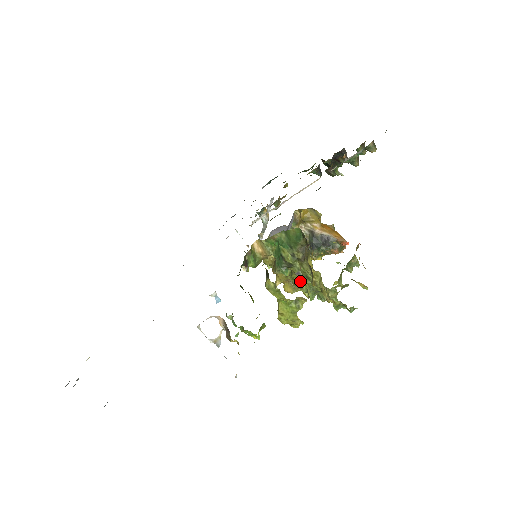
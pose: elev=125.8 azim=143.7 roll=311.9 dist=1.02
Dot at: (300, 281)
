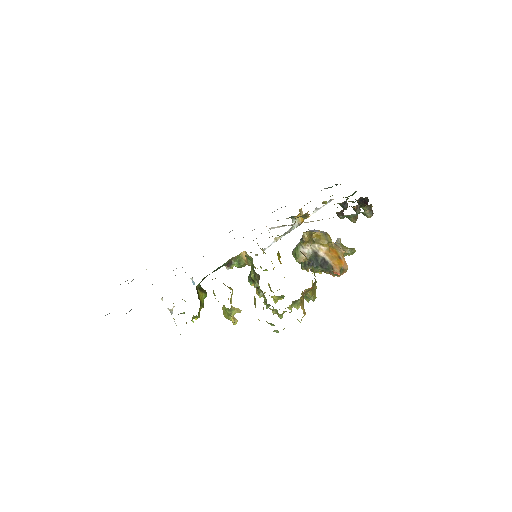
Dot at: (259, 293)
